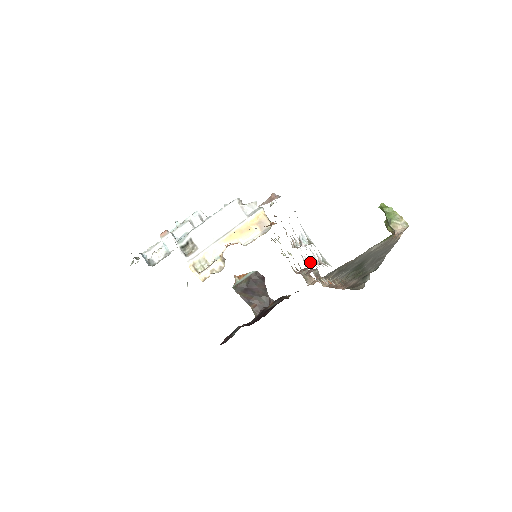
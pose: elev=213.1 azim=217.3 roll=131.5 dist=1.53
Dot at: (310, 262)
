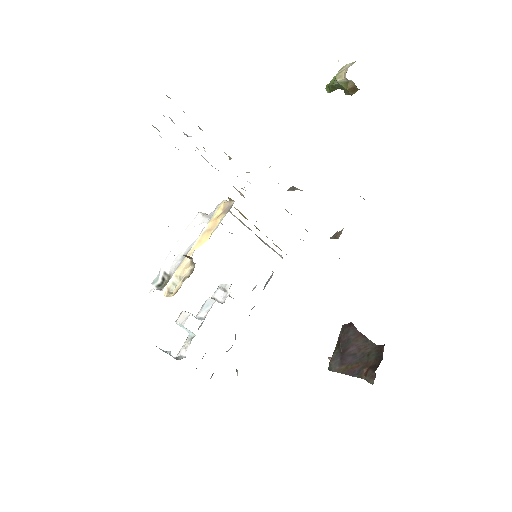
Dot at: occluded
